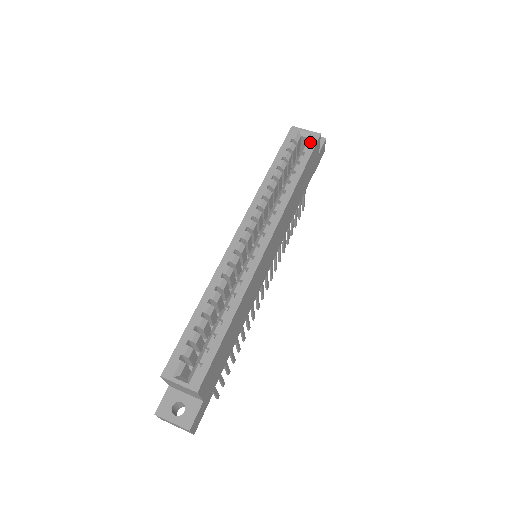
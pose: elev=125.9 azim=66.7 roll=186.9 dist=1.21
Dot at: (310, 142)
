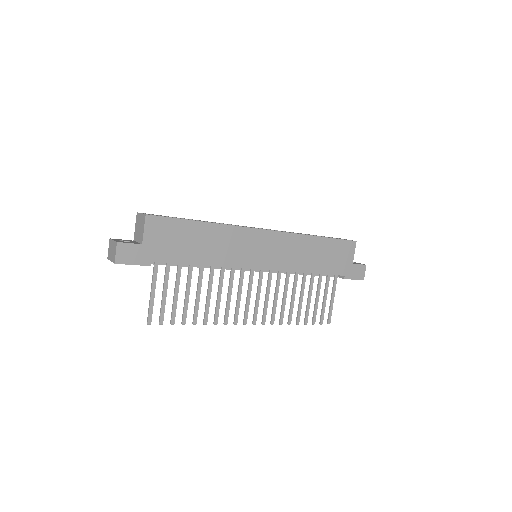
Dot at: occluded
